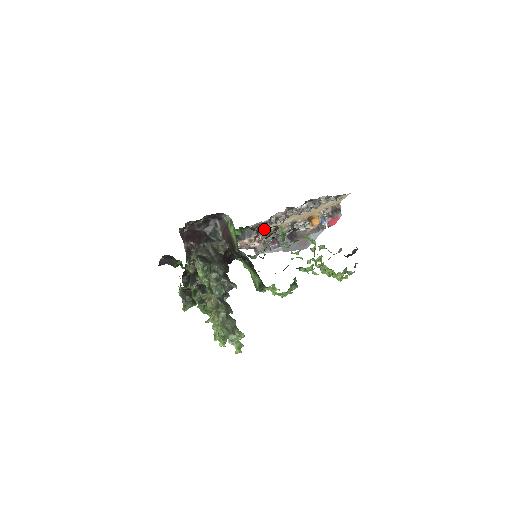
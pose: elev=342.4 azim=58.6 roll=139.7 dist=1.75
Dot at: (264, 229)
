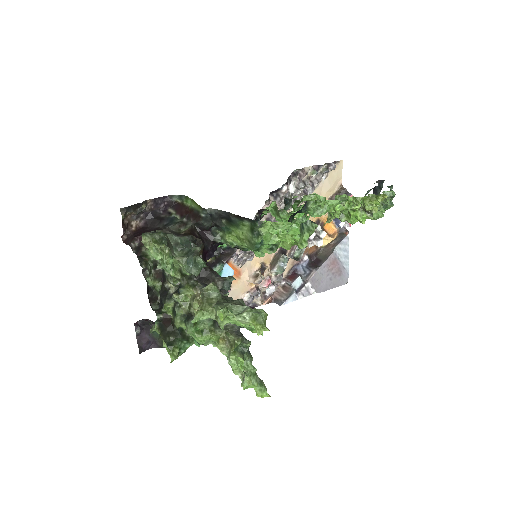
Dot at: occluded
